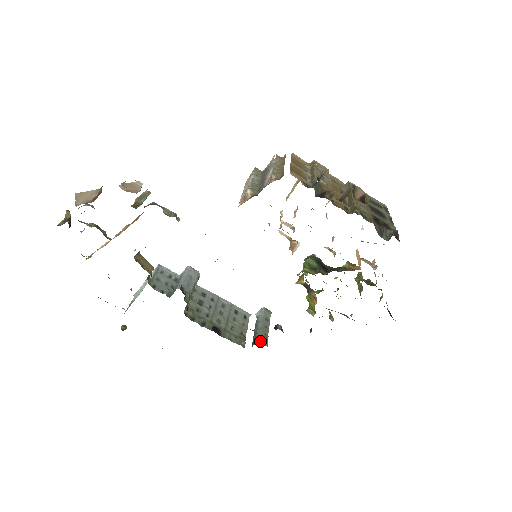
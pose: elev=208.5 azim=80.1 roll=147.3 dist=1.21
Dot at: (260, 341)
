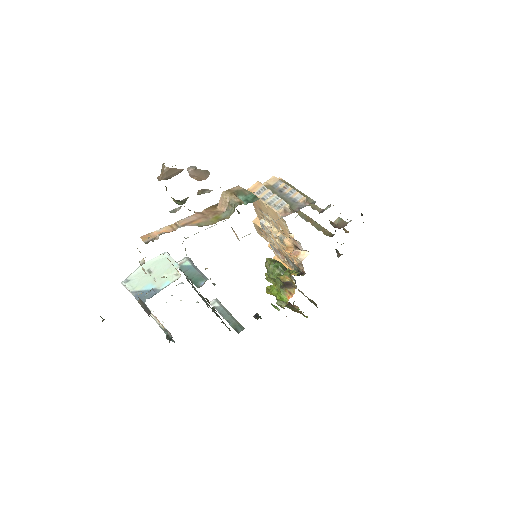
Dot at: occluded
